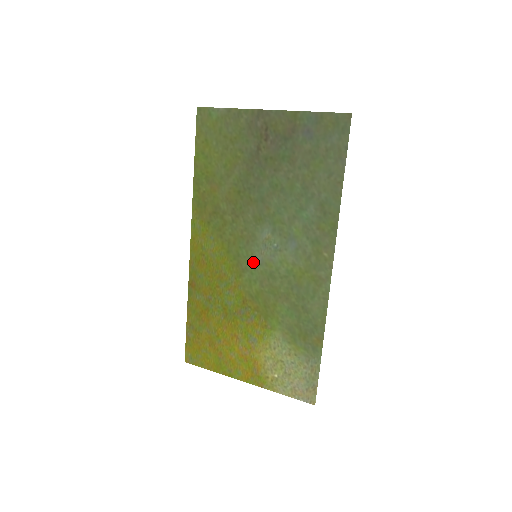
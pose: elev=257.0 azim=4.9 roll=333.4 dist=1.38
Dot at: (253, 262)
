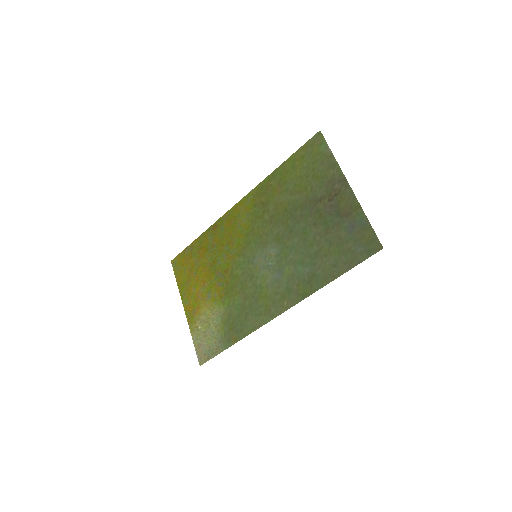
Dot at: (251, 257)
